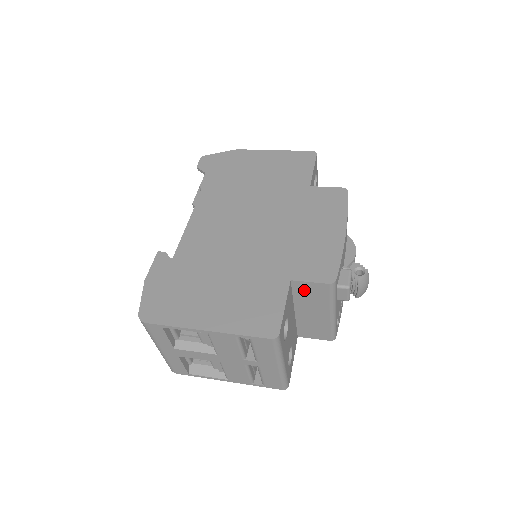
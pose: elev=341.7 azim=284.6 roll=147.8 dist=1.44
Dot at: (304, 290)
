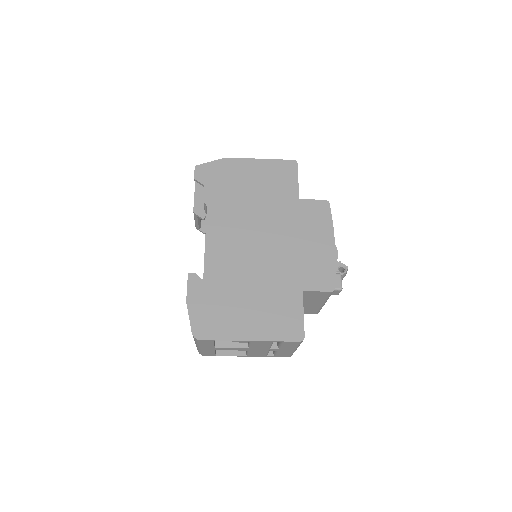
Dot at: (310, 295)
